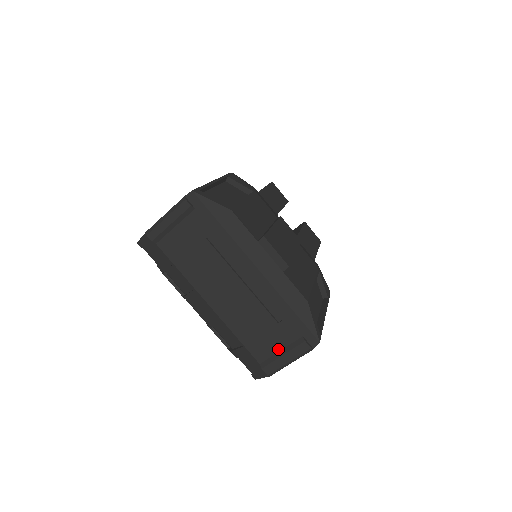
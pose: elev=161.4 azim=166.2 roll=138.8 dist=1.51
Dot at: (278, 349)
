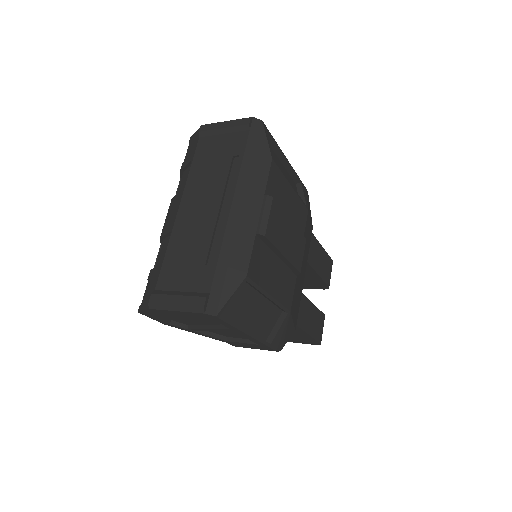
Dot at: (181, 288)
